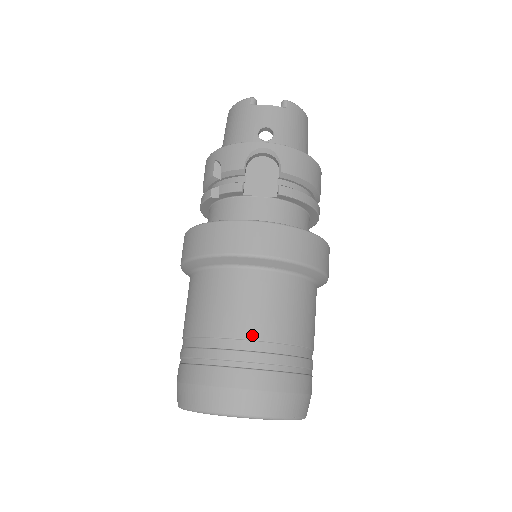
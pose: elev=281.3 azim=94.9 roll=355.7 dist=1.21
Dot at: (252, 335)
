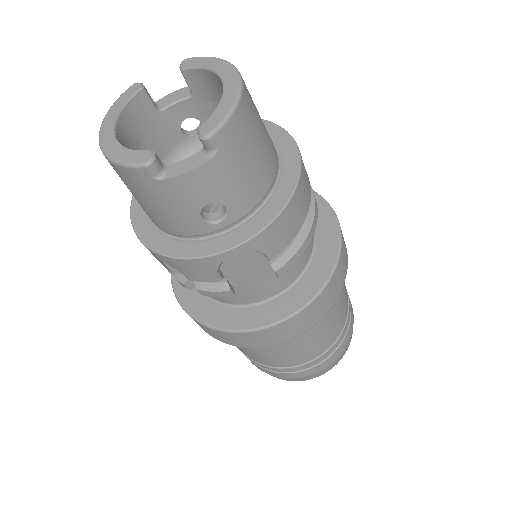
Dot at: (306, 357)
